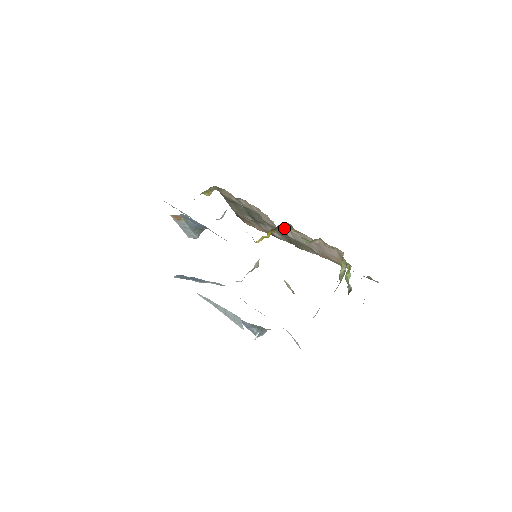
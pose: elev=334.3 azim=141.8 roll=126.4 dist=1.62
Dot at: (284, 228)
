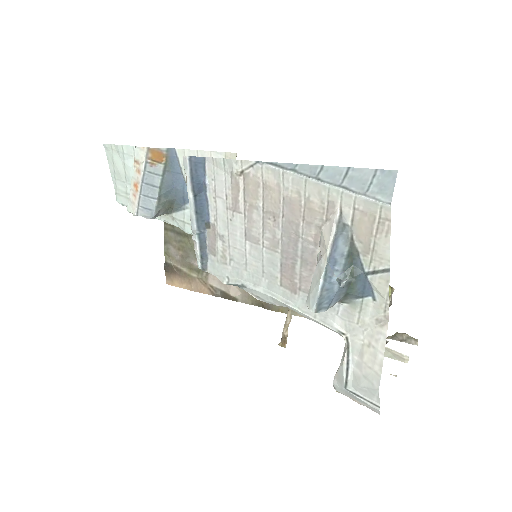
Dot at: occluded
